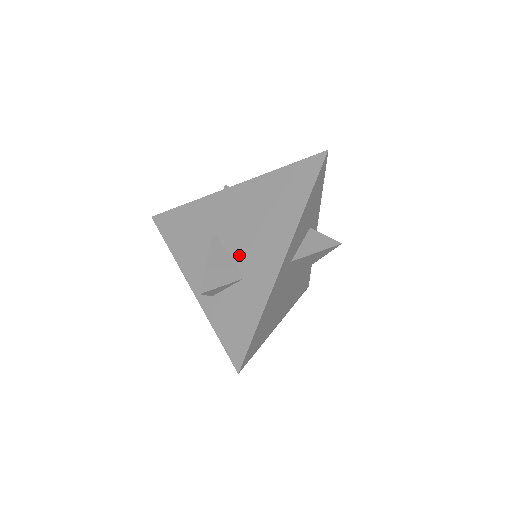
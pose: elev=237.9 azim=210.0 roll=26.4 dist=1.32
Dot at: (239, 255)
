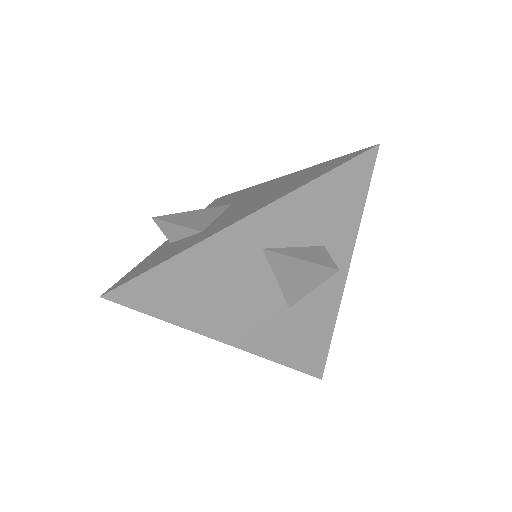
Dot at: (222, 217)
